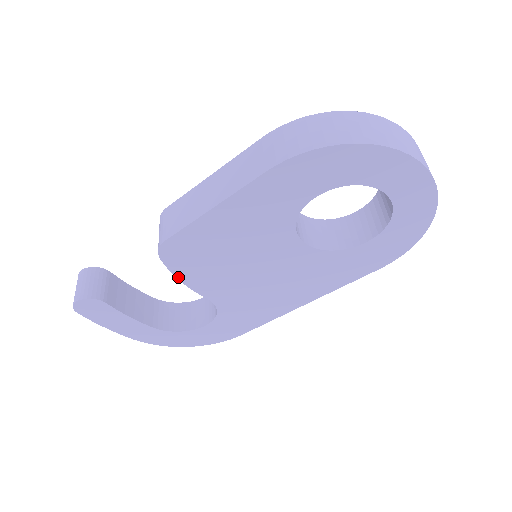
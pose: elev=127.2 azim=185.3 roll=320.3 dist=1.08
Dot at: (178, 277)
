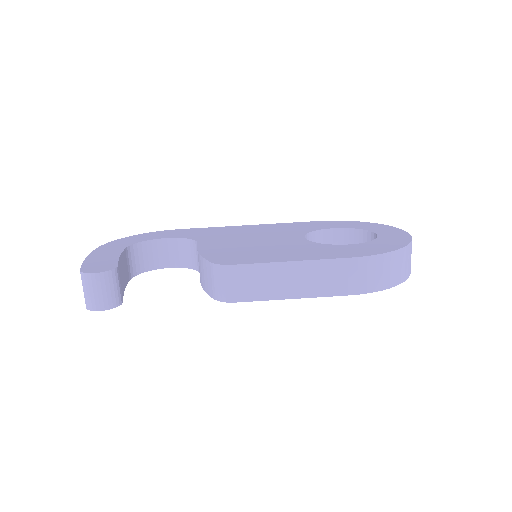
Dot at: occluded
